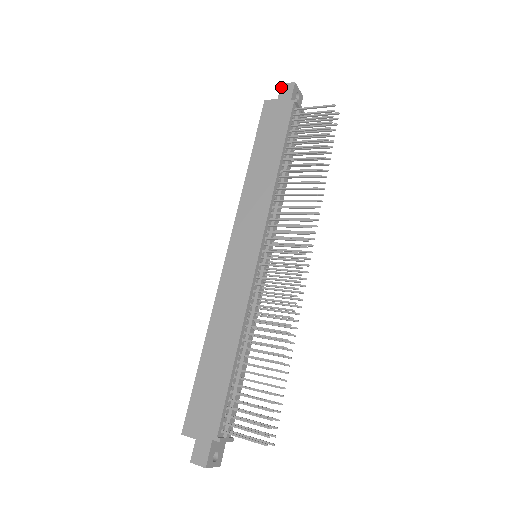
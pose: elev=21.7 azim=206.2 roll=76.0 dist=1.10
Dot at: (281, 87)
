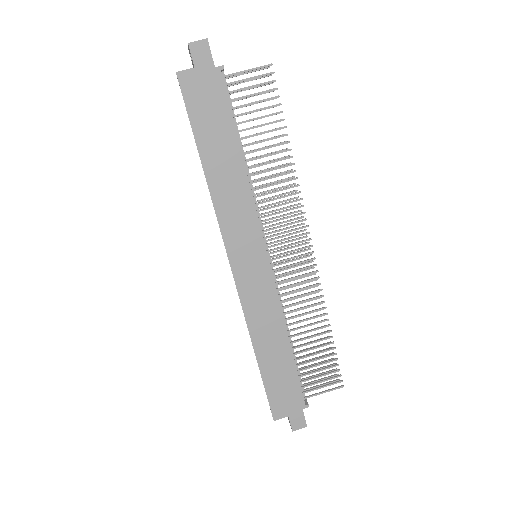
Dot at: (191, 49)
